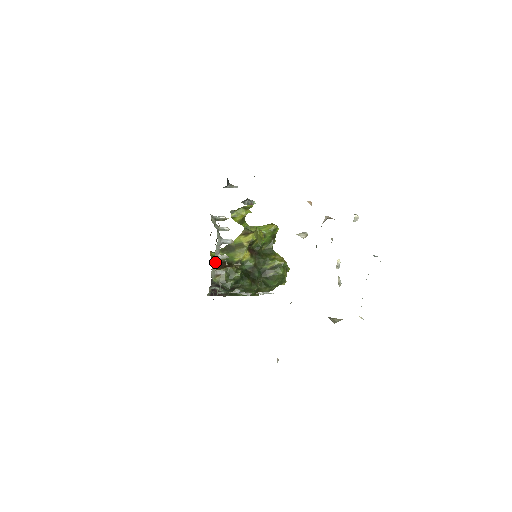
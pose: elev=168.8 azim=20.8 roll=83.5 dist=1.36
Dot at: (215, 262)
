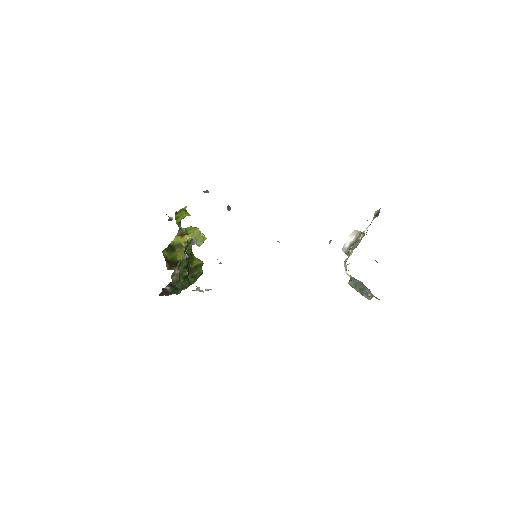
Dot at: (180, 261)
